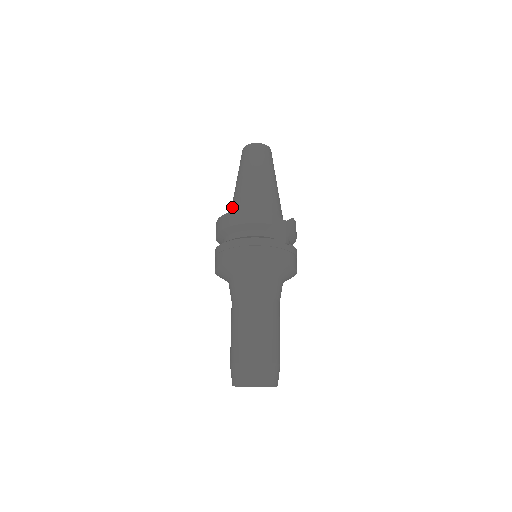
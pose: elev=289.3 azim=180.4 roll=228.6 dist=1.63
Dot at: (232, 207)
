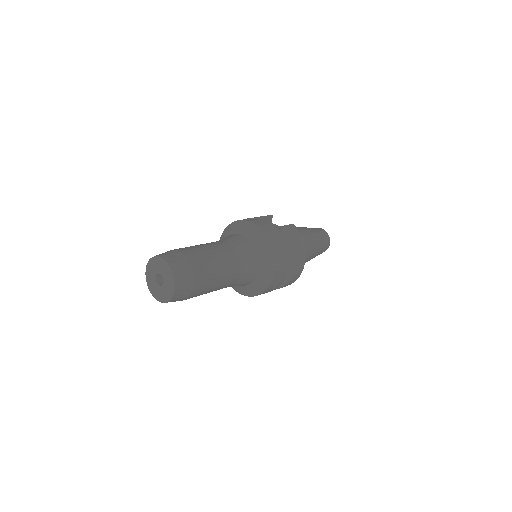
Dot at: occluded
